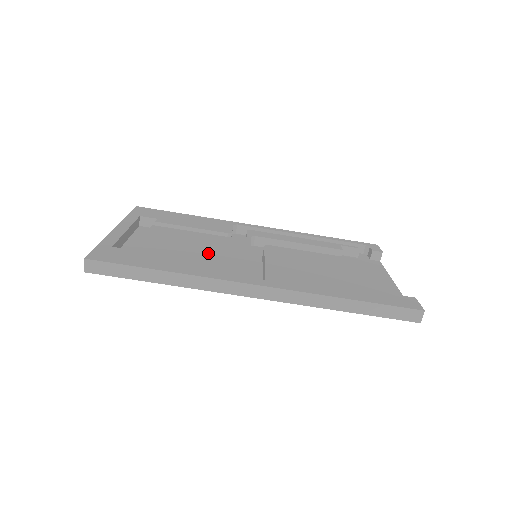
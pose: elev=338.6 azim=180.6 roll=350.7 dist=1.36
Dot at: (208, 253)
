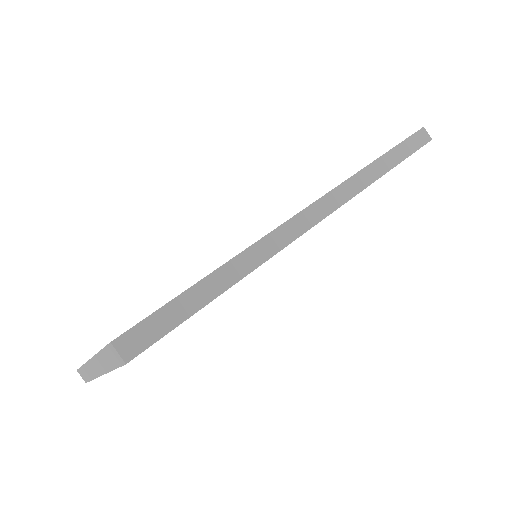
Dot at: occluded
